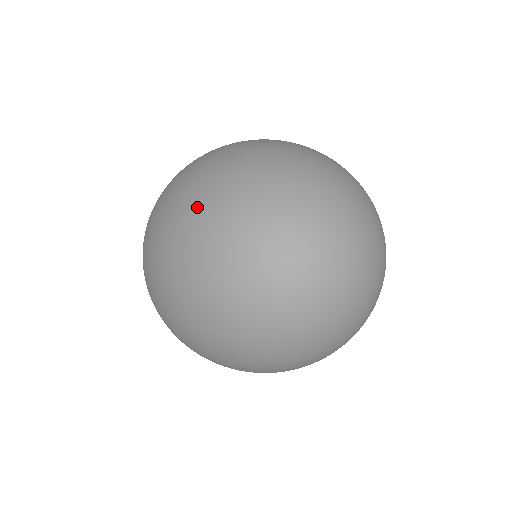
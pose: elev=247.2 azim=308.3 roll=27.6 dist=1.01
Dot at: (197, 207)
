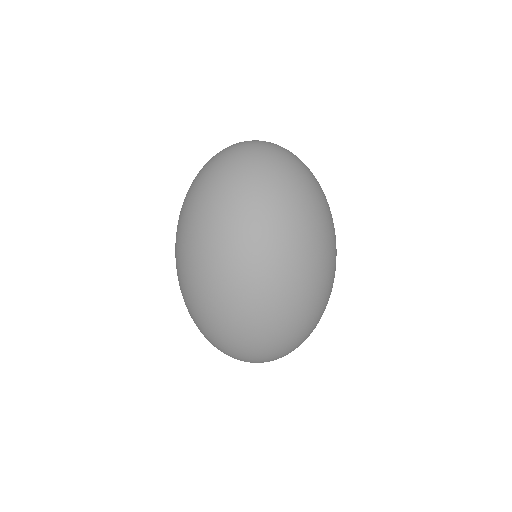
Dot at: (190, 186)
